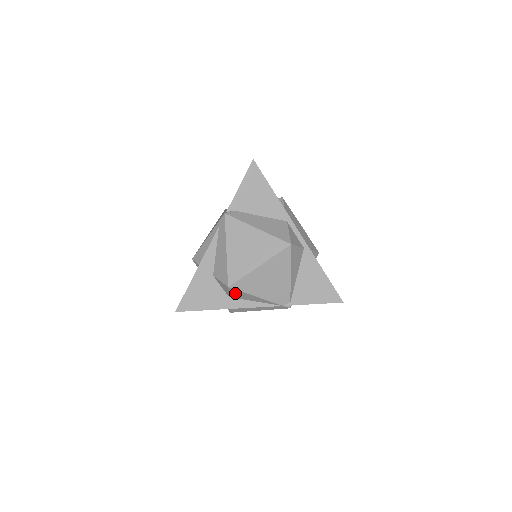
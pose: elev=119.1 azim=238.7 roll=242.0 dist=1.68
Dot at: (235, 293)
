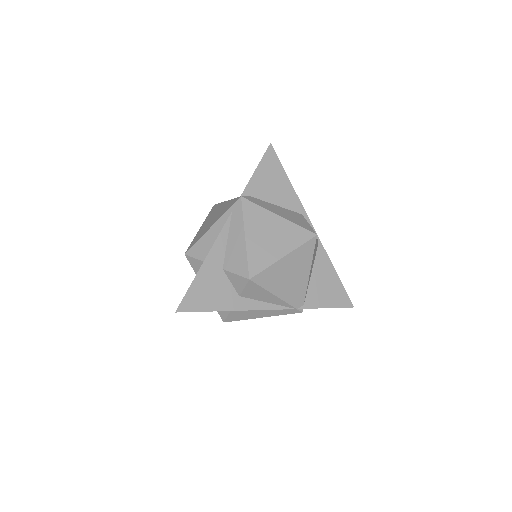
Dot at: (251, 289)
